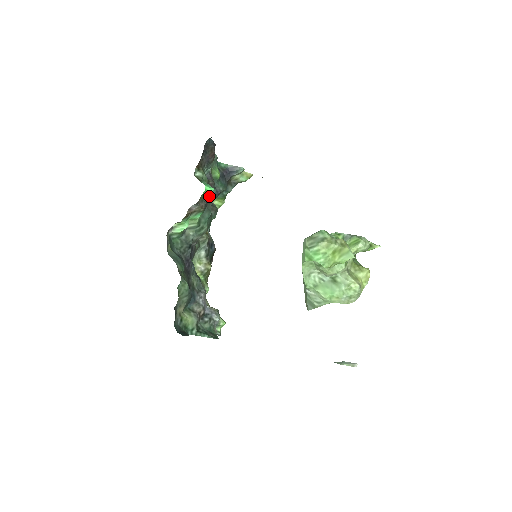
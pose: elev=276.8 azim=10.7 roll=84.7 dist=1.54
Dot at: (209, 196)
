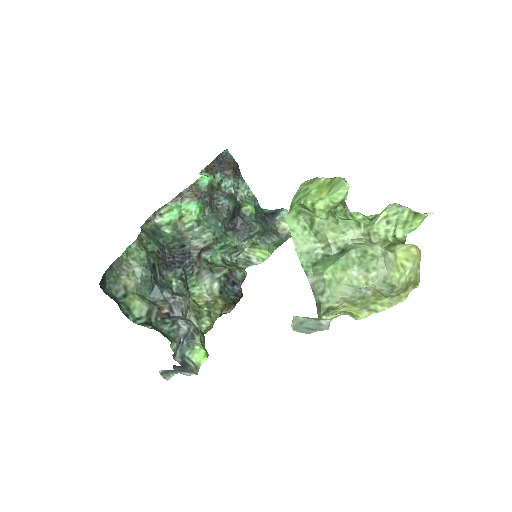
Dot at: (221, 205)
